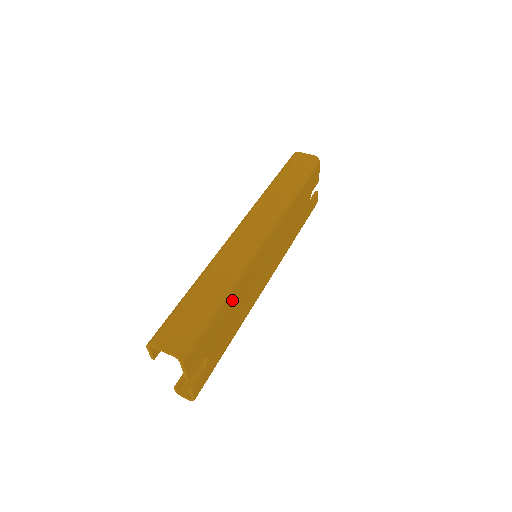
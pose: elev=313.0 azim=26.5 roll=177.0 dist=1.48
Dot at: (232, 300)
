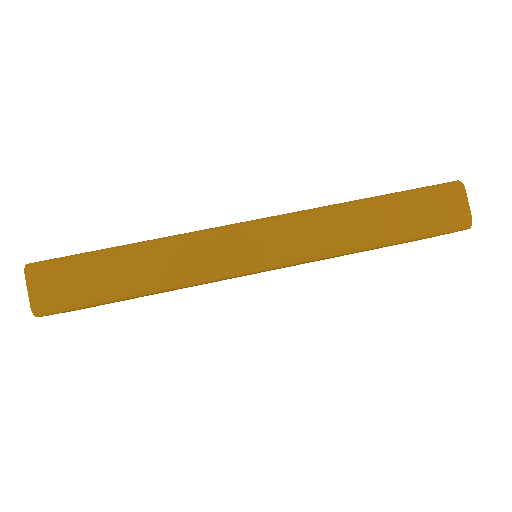
Dot at: (160, 292)
